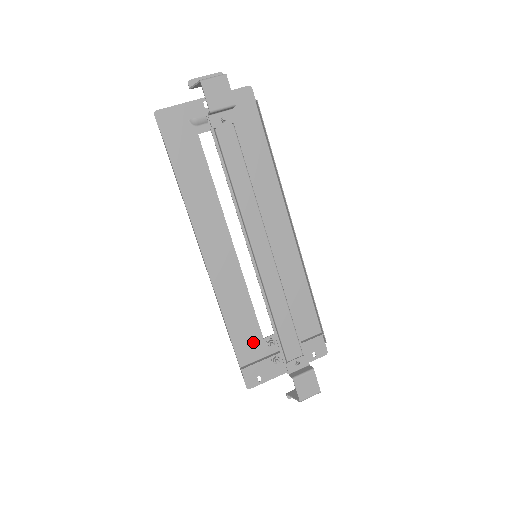
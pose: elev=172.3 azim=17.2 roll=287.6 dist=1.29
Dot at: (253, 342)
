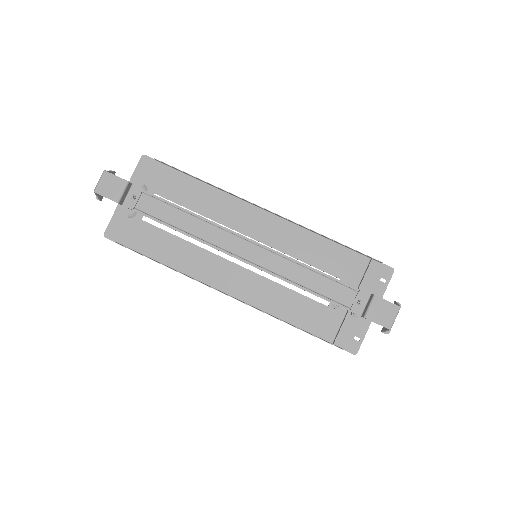
Dot at: (323, 316)
